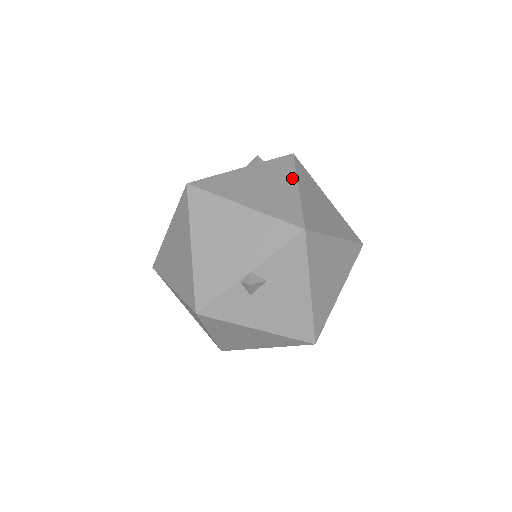
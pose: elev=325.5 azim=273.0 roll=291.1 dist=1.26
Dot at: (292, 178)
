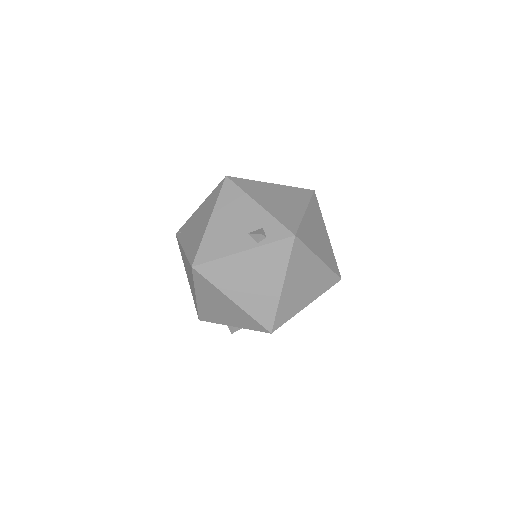
Dot at: (281, 273)
